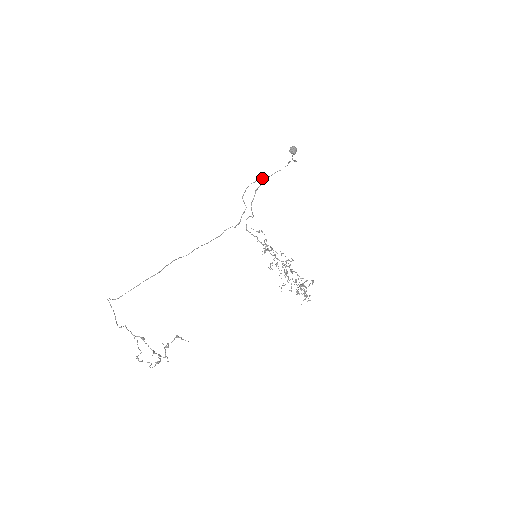
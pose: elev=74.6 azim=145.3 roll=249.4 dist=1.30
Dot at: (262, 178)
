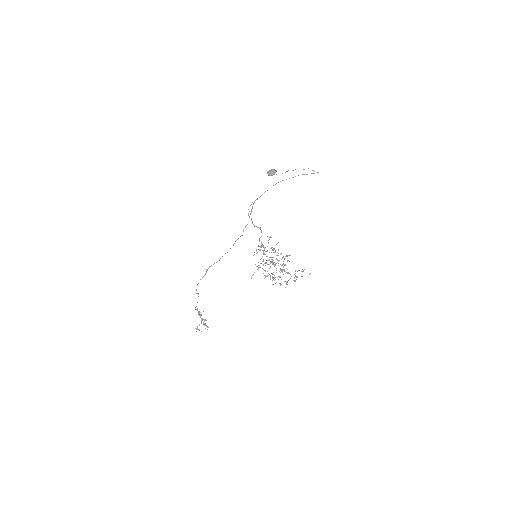
Dot at: (256, 199)
